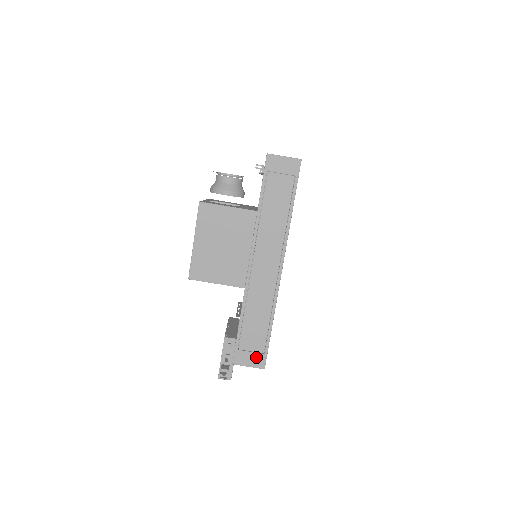
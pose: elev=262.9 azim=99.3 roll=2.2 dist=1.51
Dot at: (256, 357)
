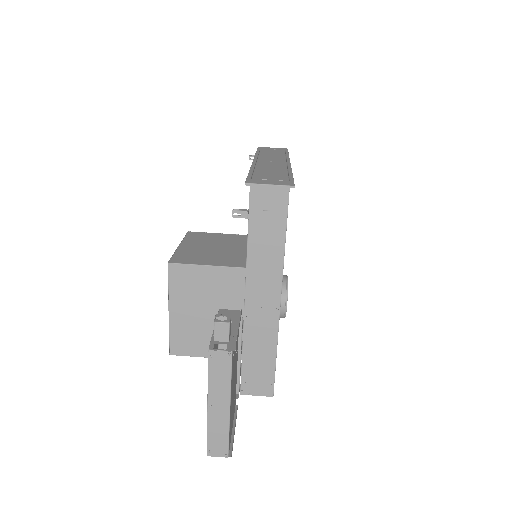
Dot at: (279, 182)
